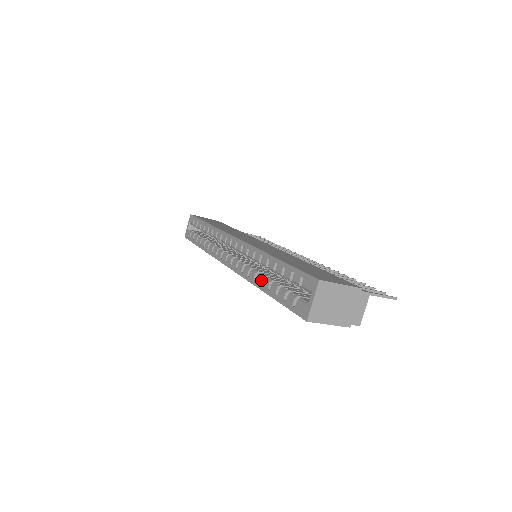
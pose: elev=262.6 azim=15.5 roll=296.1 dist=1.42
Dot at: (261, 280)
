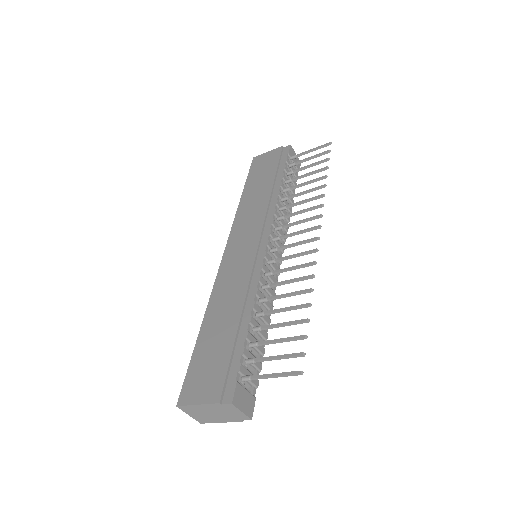
Dot at: occluded
